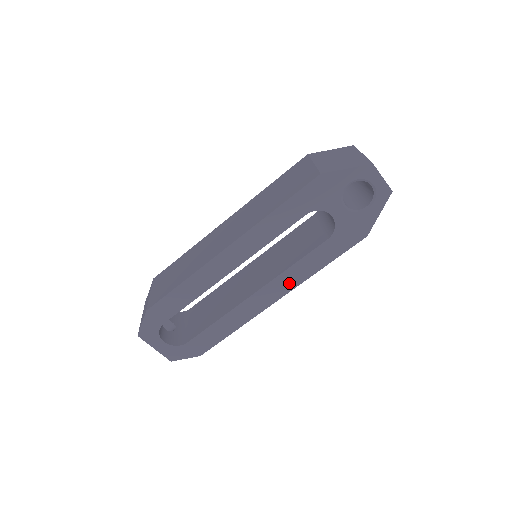
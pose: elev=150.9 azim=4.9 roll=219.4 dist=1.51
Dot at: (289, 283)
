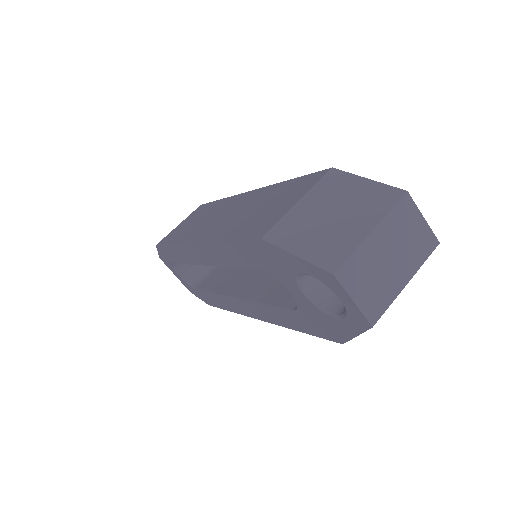
Dot at: (263, 314)
